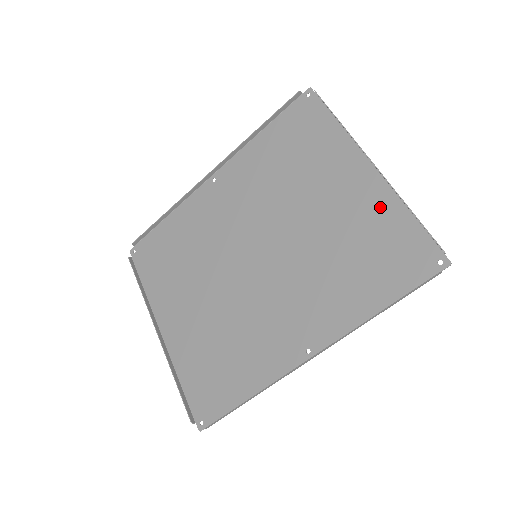
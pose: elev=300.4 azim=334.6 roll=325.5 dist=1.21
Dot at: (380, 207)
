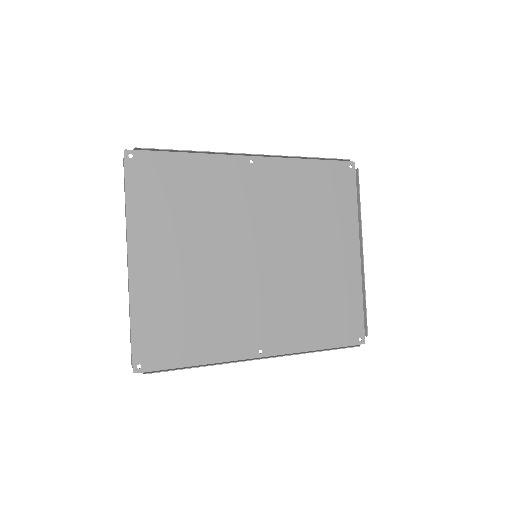
Dot at: (350, 284)
